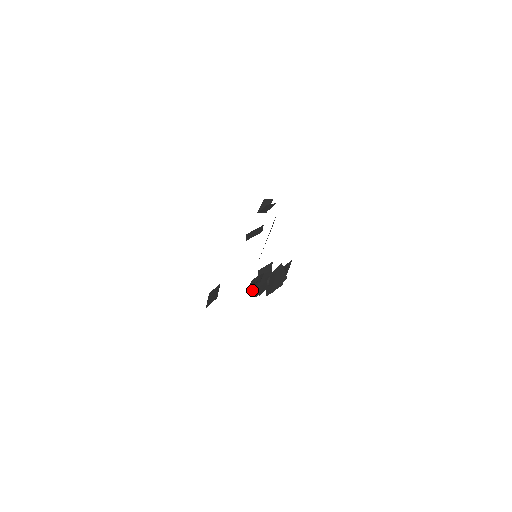
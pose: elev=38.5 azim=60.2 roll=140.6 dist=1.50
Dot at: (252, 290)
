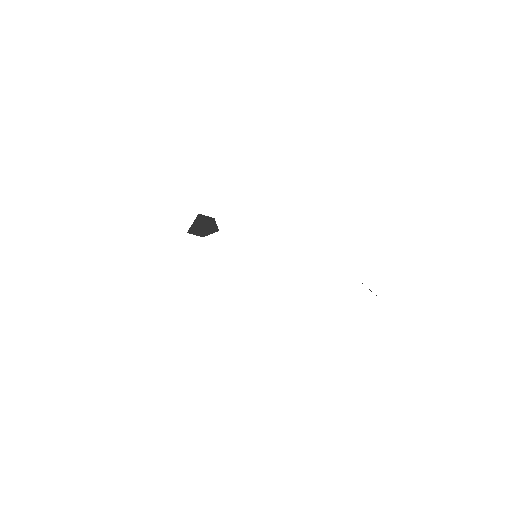
Dot at: occluded
